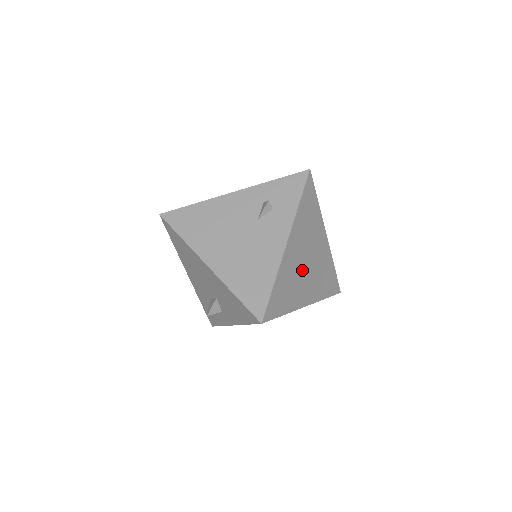
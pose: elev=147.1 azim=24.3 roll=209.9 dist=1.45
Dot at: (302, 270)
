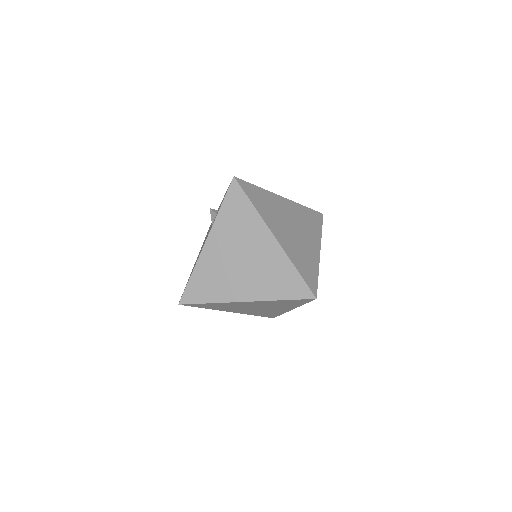
Dot at: (232, 267)
